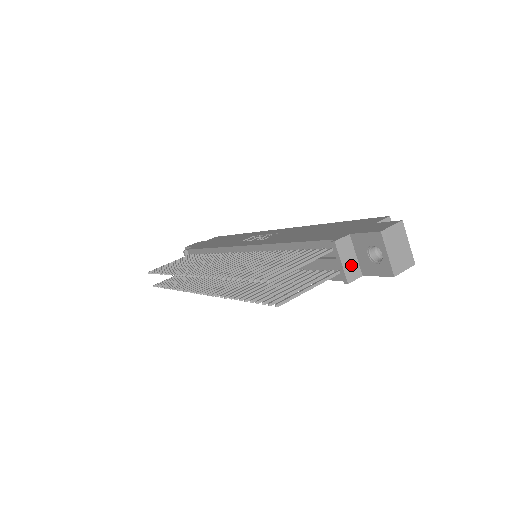
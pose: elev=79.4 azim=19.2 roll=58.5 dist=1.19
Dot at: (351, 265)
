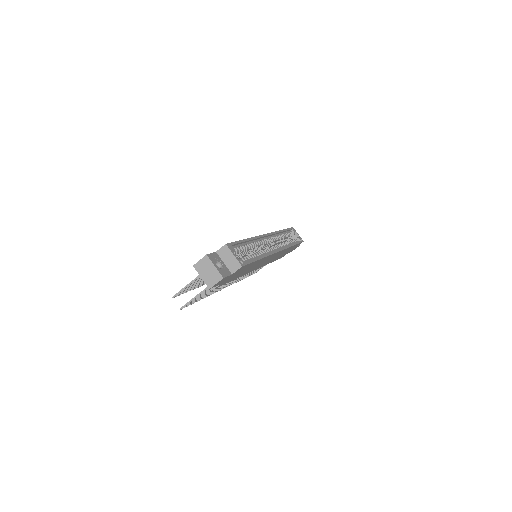
Dot at: occluded
